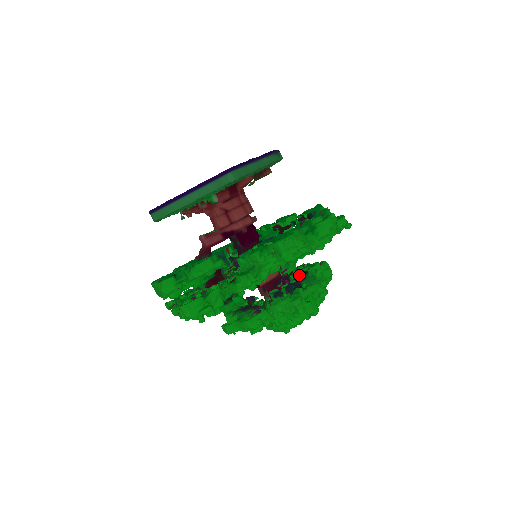
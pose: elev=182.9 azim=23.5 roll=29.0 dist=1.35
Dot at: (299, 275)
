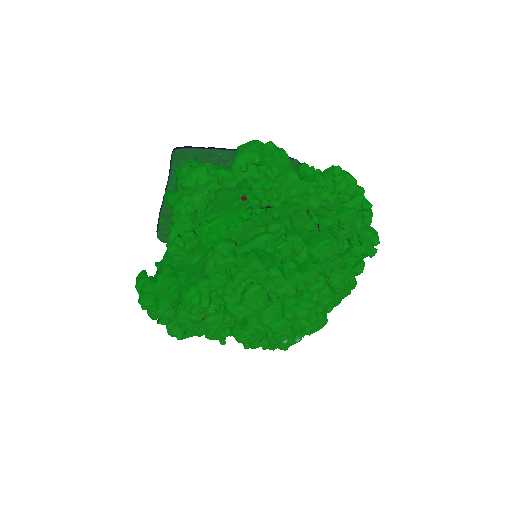
Dot at: occluded
